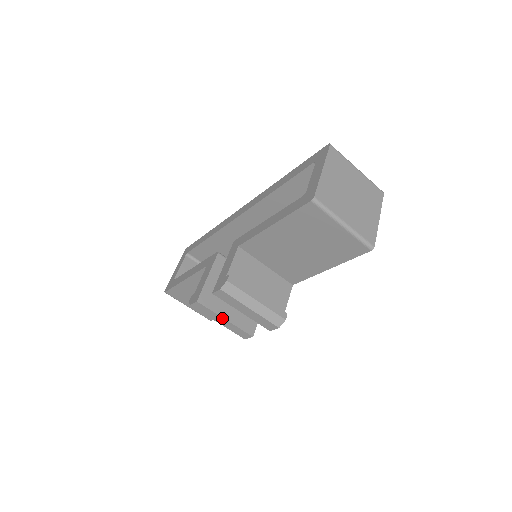
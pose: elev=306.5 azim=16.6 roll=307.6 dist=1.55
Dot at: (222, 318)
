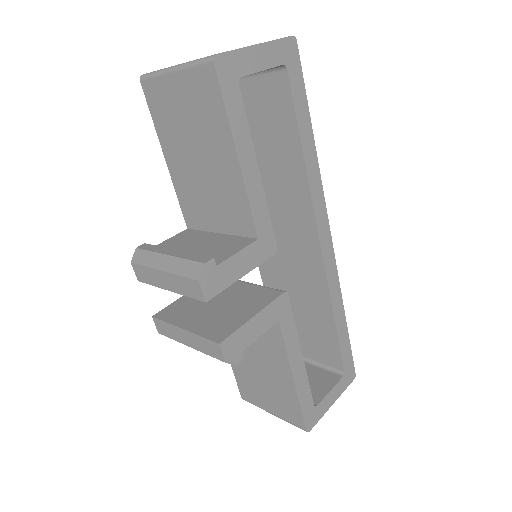
Dot at: (180, 329)
